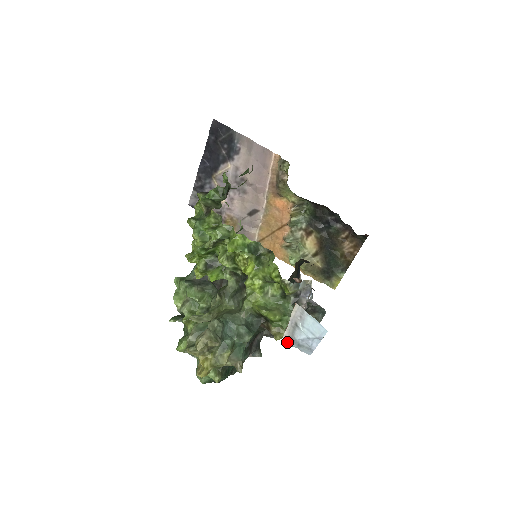
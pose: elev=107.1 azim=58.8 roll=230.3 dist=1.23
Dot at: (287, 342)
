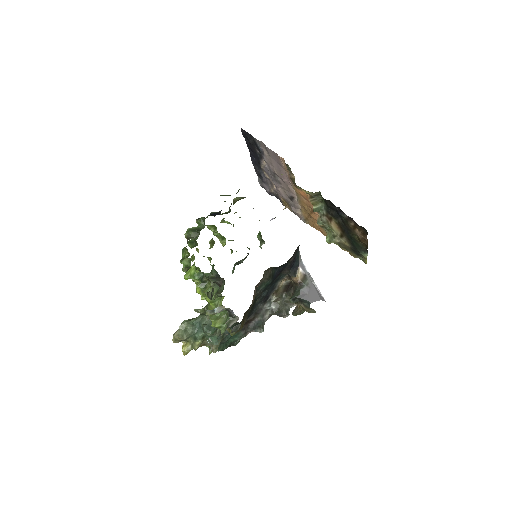
Dot at: occluded
